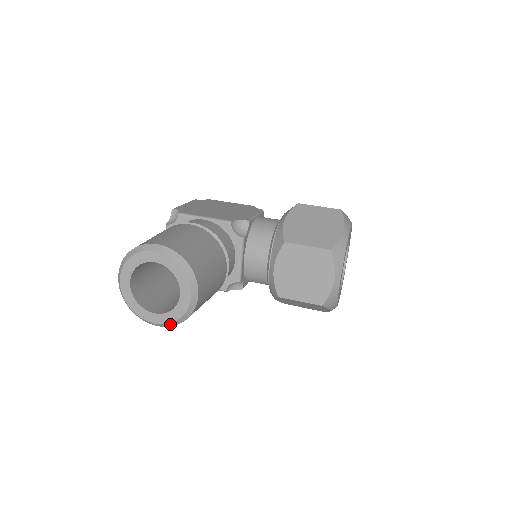
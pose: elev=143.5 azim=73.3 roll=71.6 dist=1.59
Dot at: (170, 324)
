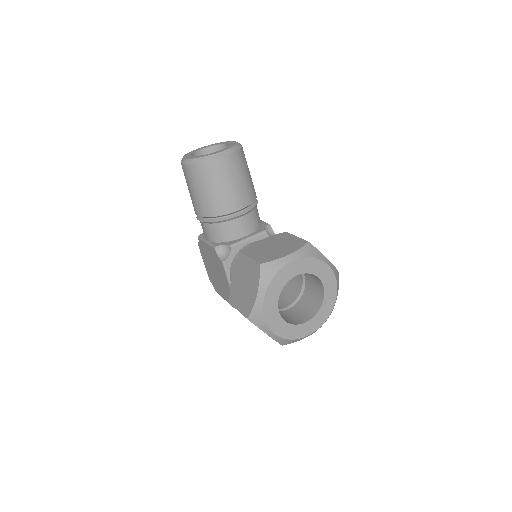
Dot at: (191, 161)
